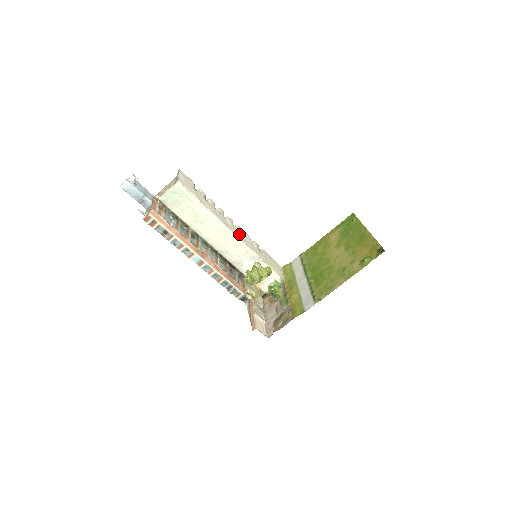
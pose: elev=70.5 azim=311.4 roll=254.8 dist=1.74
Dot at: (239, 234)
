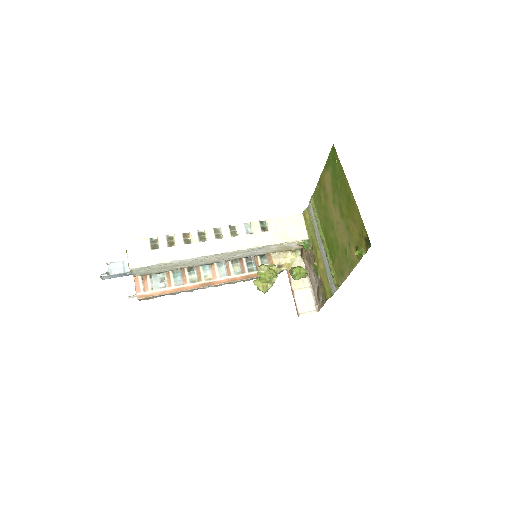
Dot at: (226, 243)
